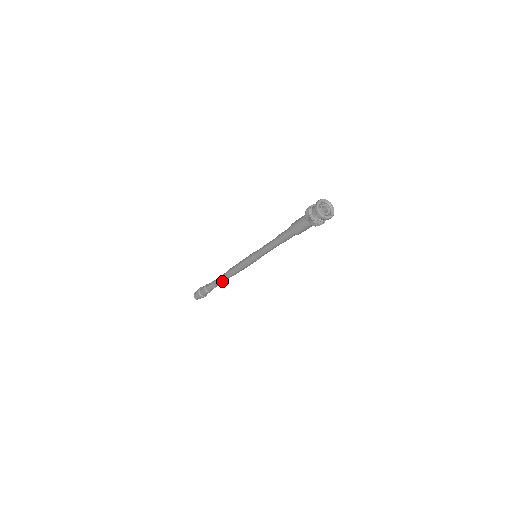
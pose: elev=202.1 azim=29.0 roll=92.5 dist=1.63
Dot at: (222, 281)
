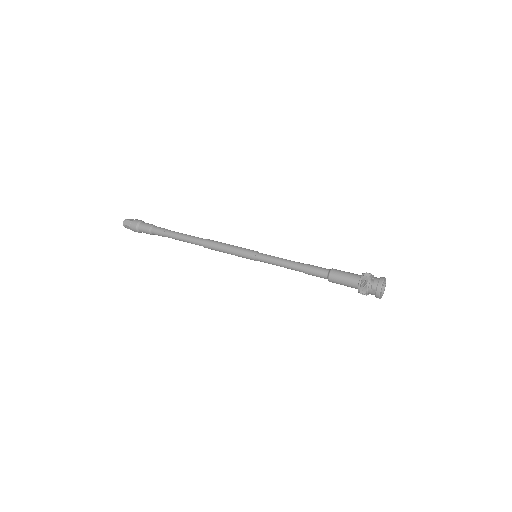
Dot at: occluded
